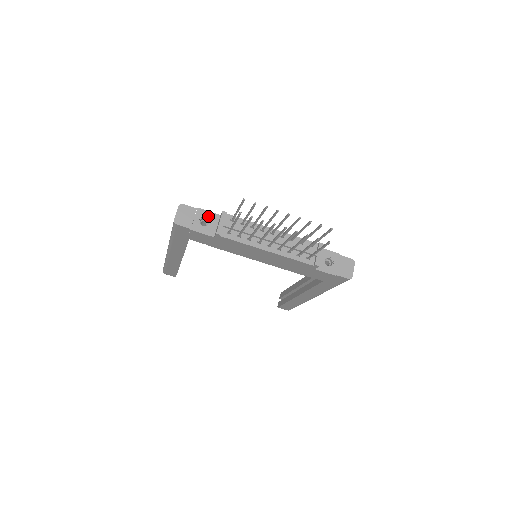
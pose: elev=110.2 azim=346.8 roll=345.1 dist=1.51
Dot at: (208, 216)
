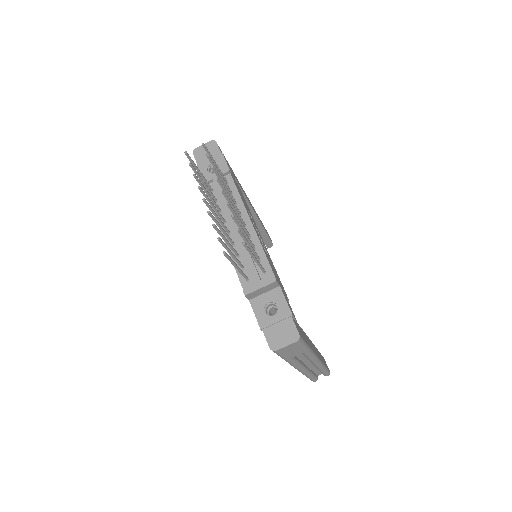
Dot at: (221, 166)
